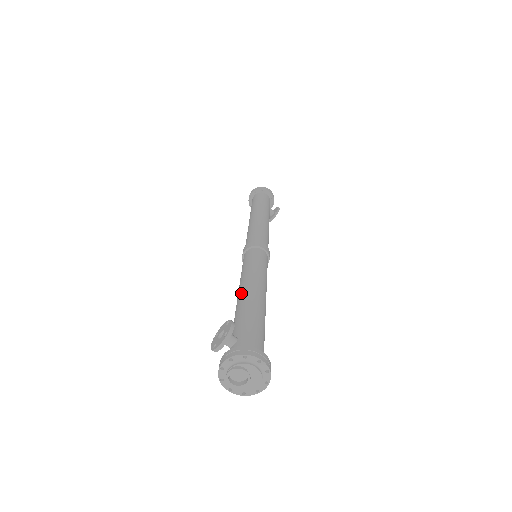
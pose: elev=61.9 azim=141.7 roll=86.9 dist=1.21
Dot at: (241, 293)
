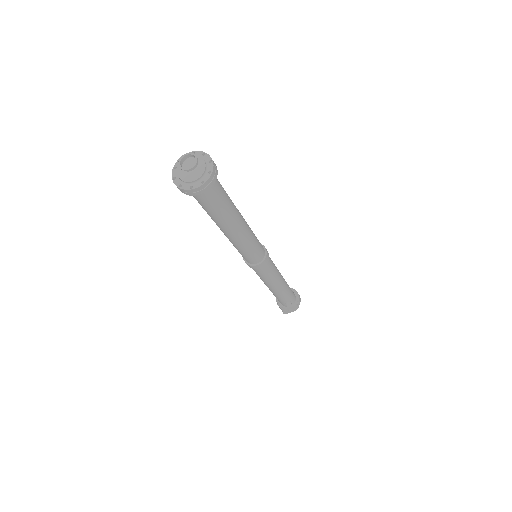
Dot at: occluded
